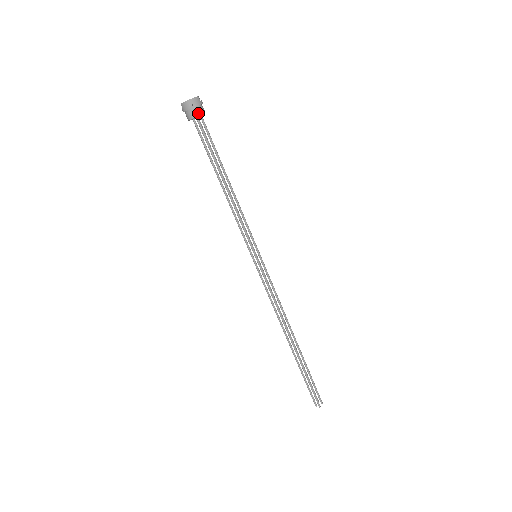
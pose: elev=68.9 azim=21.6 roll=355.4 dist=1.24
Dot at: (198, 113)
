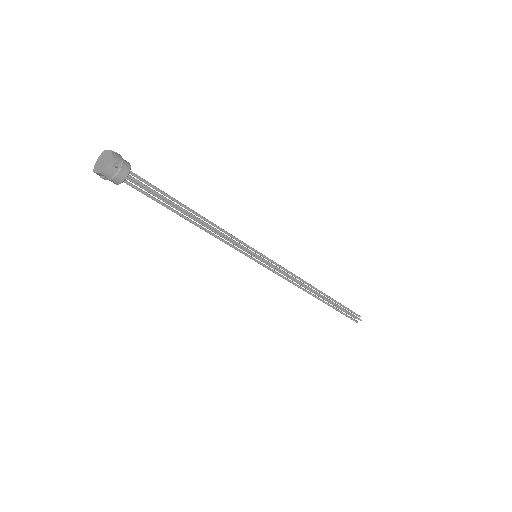
Dot at: (126, 169)
